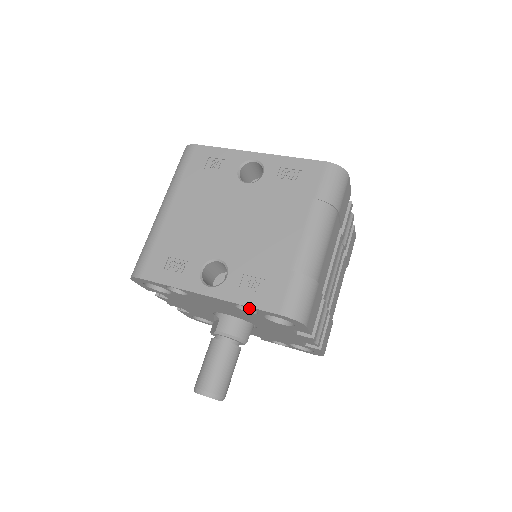
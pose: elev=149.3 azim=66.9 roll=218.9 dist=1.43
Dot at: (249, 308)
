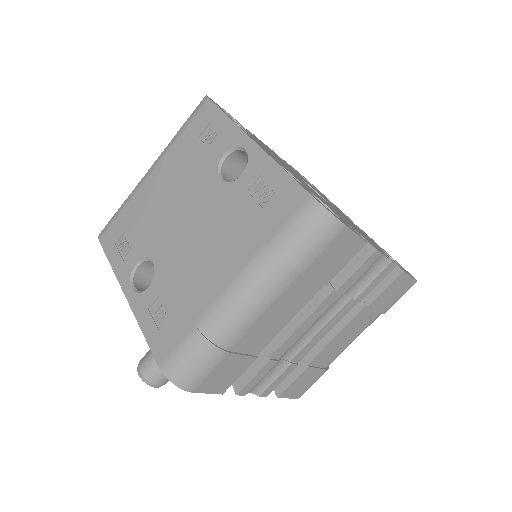
Dot at: occluded
